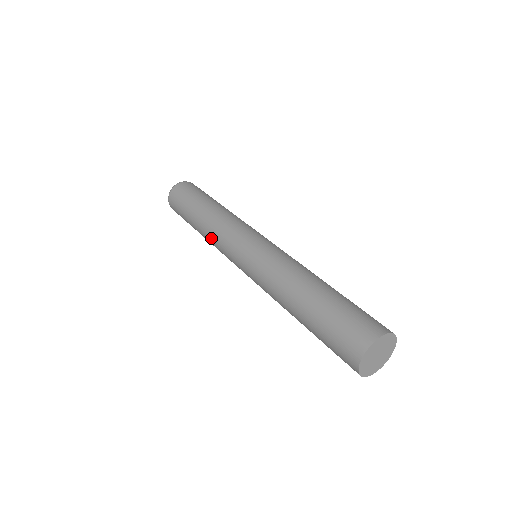
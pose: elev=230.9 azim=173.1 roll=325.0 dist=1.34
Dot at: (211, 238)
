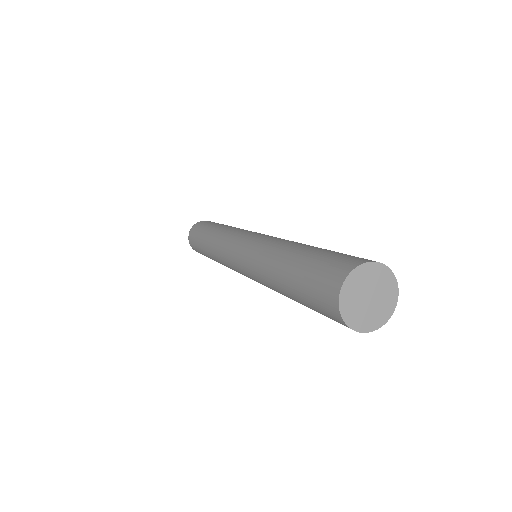
Dot at: (215, 245)
